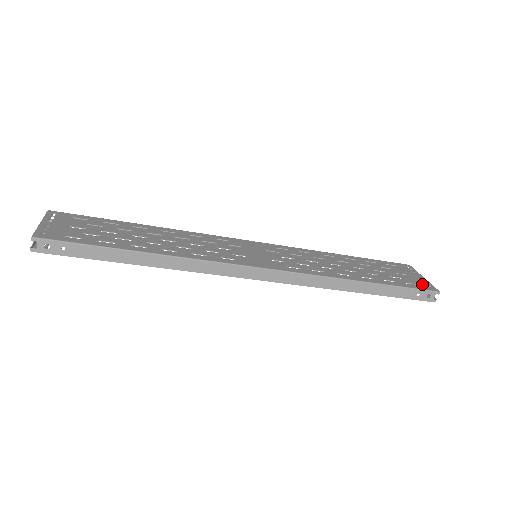
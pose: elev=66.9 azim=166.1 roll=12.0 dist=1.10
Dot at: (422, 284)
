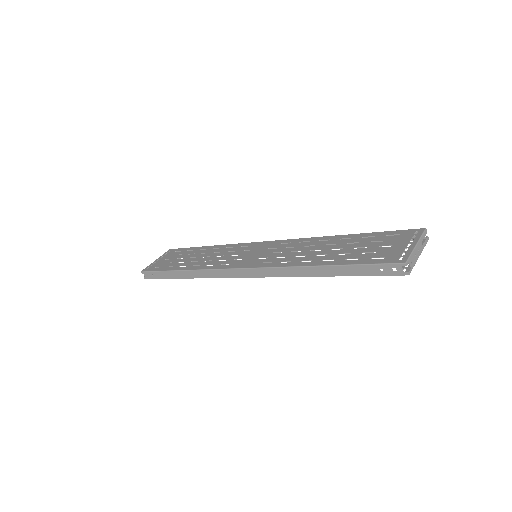
Dot at: (394, 256)
